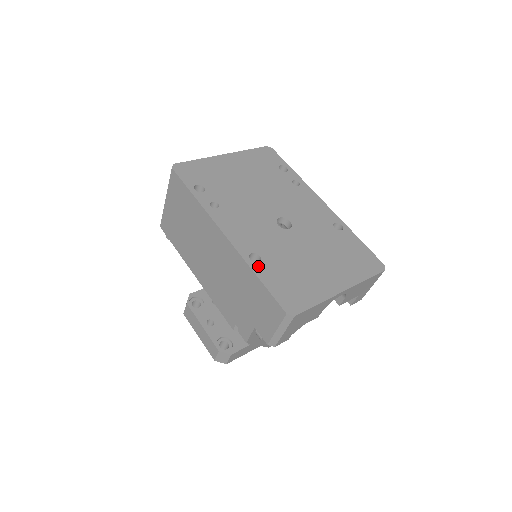
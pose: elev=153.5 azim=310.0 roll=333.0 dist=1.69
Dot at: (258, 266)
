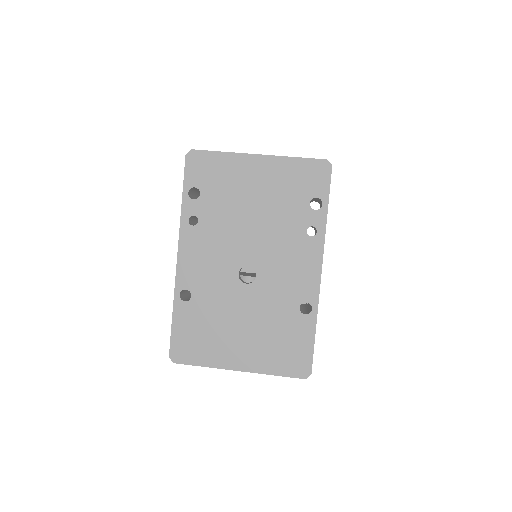
Dot at: (181, 305)
